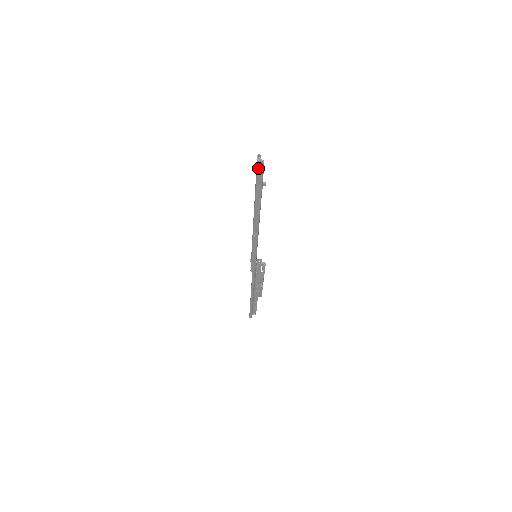
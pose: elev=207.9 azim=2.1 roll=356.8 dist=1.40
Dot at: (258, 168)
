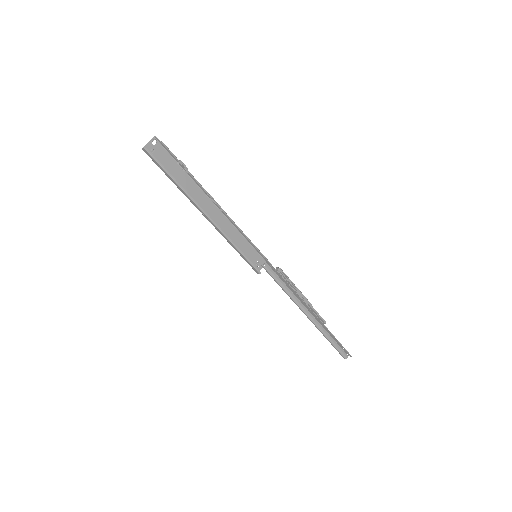
Dot at: (167, 150)
